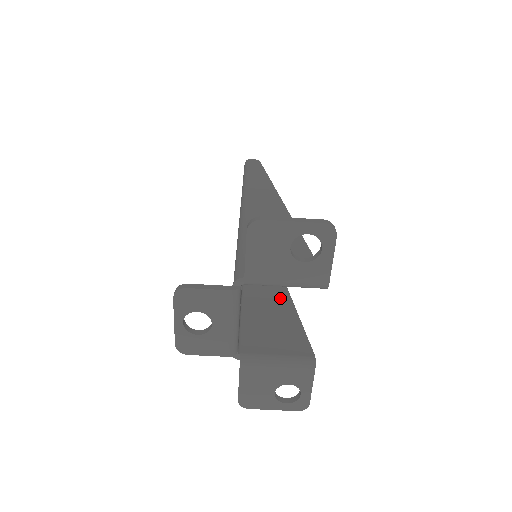
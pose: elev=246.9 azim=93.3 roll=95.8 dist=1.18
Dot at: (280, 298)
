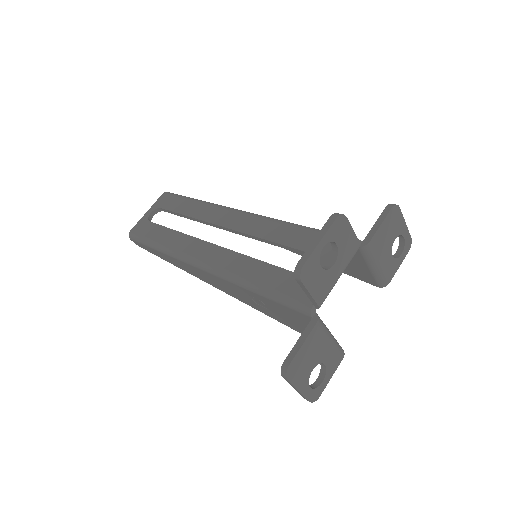
Dot at: occluded
